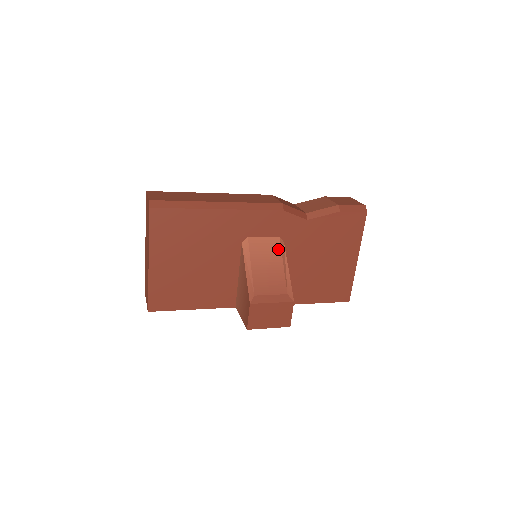
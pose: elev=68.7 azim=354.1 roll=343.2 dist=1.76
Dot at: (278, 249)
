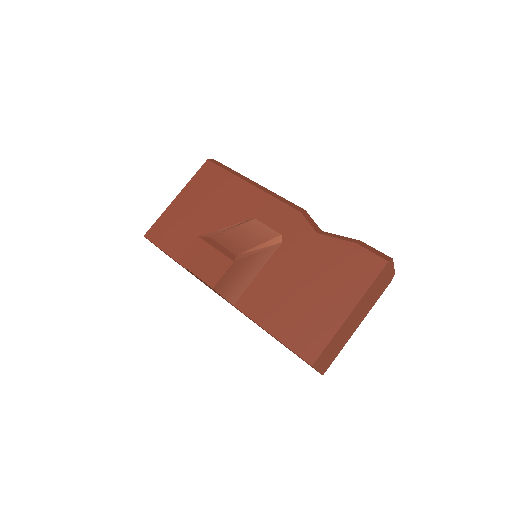
Dot at: (270, 237)
